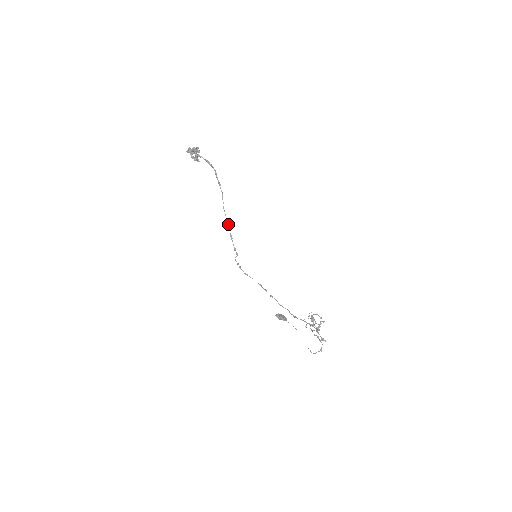
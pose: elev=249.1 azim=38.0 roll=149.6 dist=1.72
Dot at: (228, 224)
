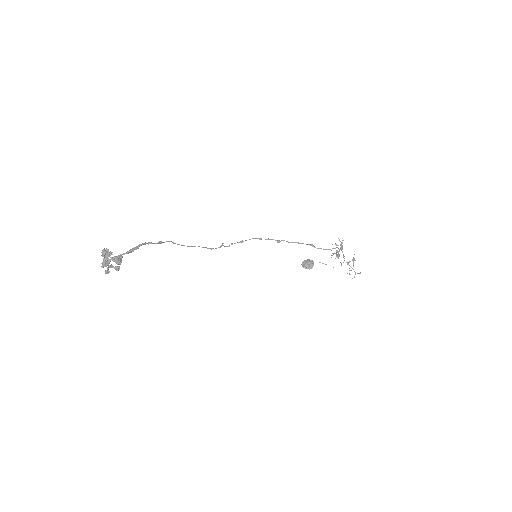
Dot at: occluded
